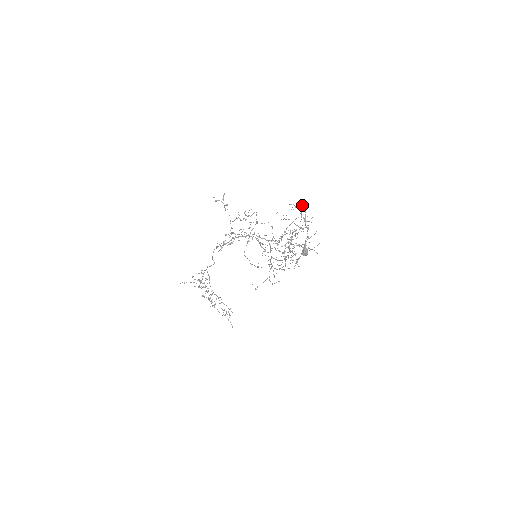
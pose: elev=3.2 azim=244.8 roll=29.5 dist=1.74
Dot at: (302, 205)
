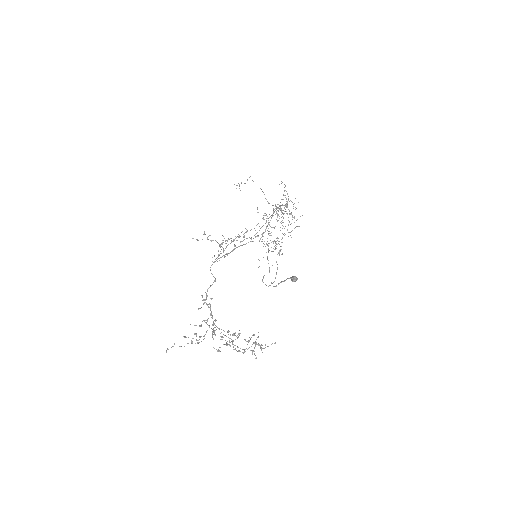
Dot at: occluded
